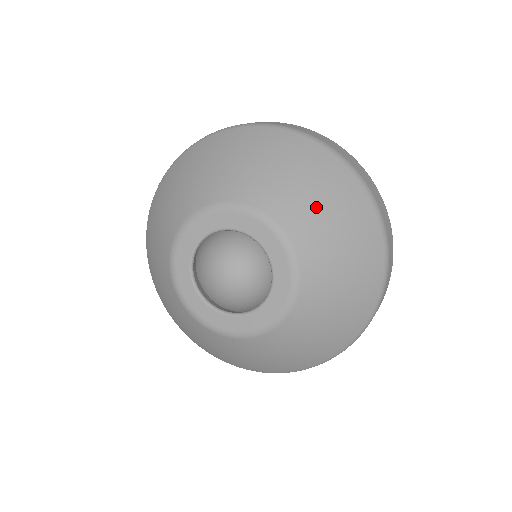
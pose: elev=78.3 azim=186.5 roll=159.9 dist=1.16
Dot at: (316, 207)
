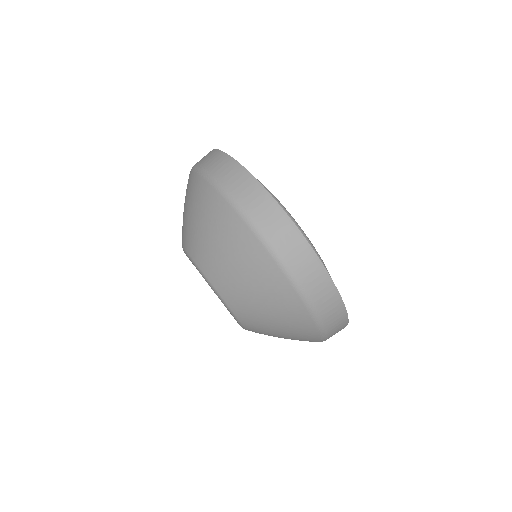
Dot at: (207, 241)
